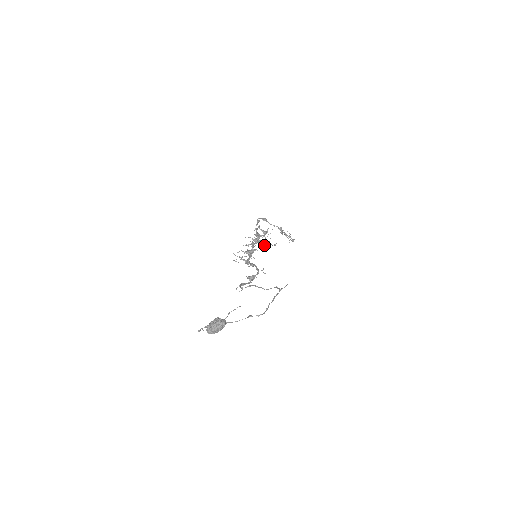
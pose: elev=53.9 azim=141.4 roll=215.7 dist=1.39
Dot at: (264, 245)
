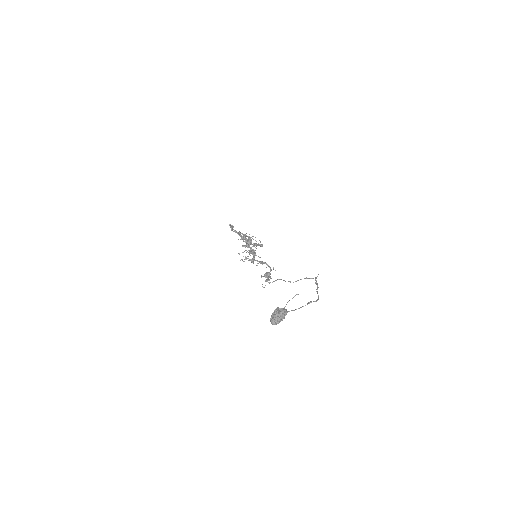
Dot at: (256, 246)
